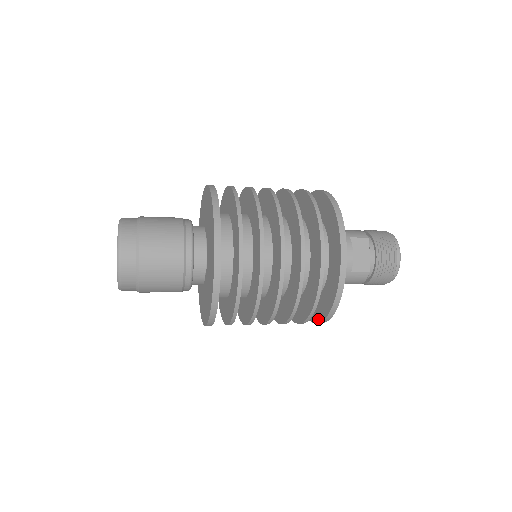
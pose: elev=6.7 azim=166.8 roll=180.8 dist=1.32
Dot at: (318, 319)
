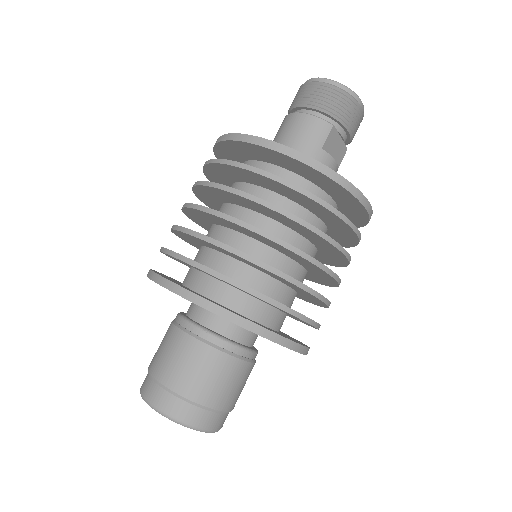
Dot at: occluded
